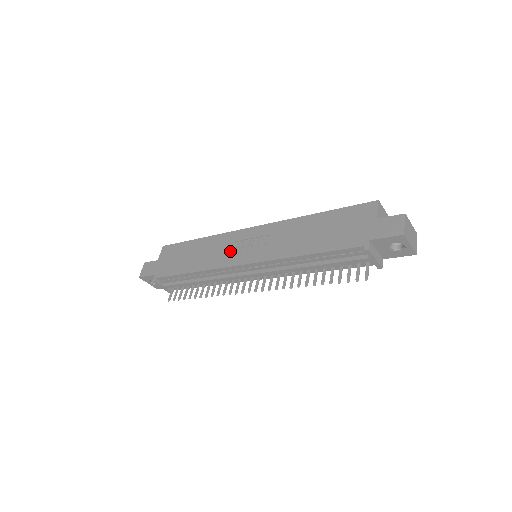
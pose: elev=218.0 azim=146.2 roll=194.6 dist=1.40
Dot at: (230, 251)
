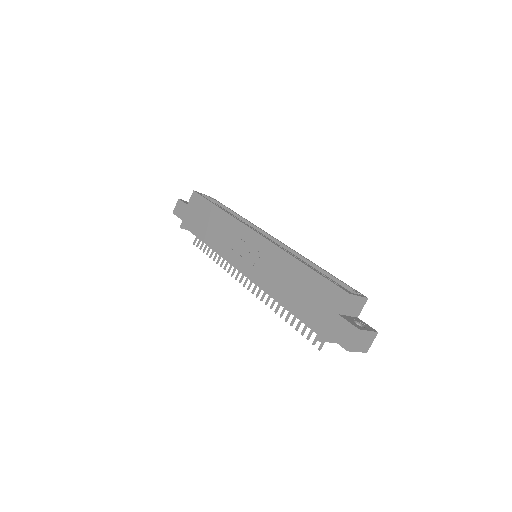
Dot at: (234, 245)
